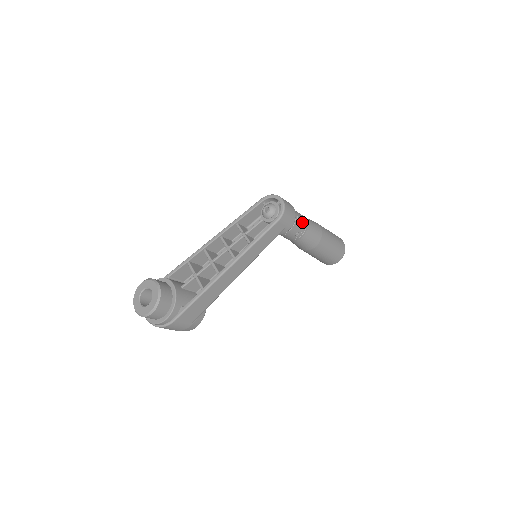
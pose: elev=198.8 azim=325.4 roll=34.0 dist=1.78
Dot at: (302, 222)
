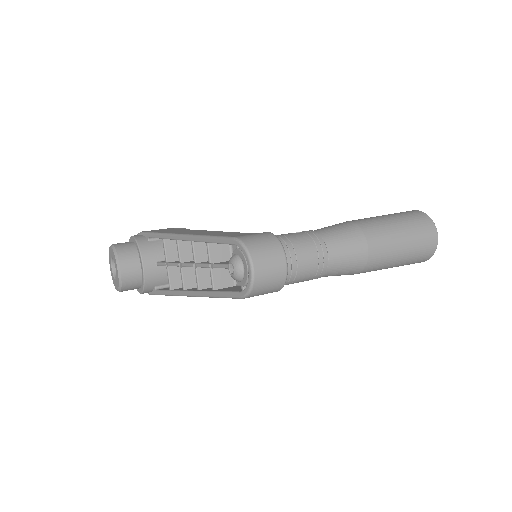
Dot at: (310, 273)
